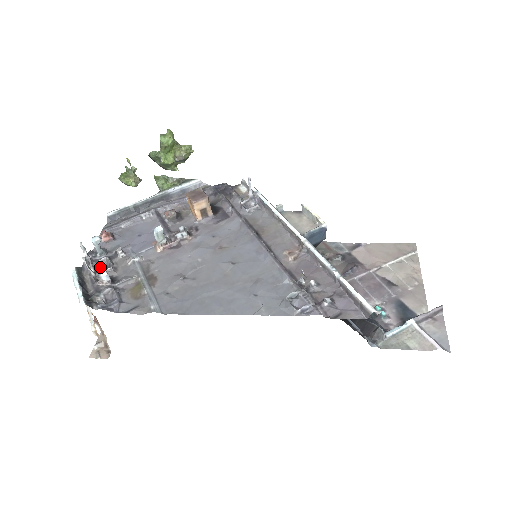
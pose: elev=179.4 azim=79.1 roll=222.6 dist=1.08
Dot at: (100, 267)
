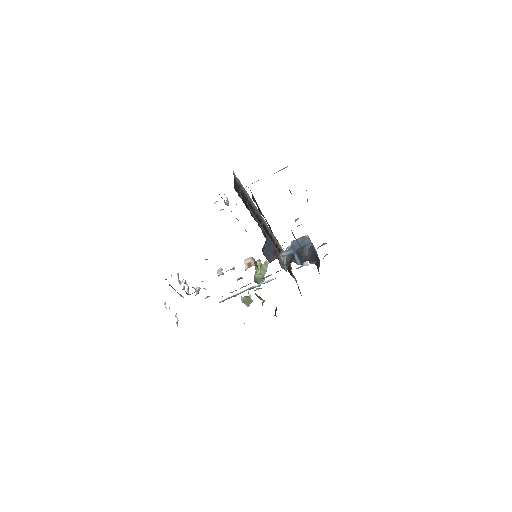
Dot at: occluded
